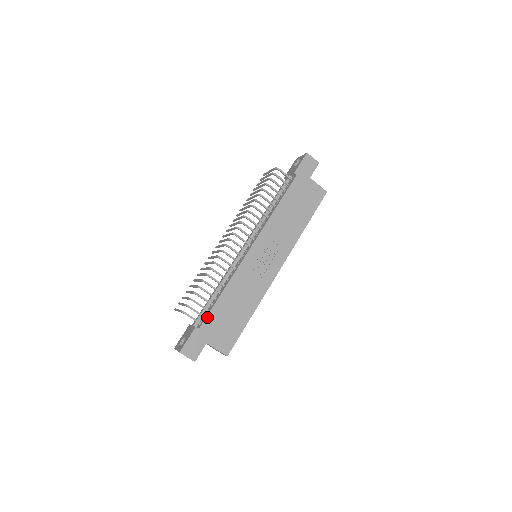
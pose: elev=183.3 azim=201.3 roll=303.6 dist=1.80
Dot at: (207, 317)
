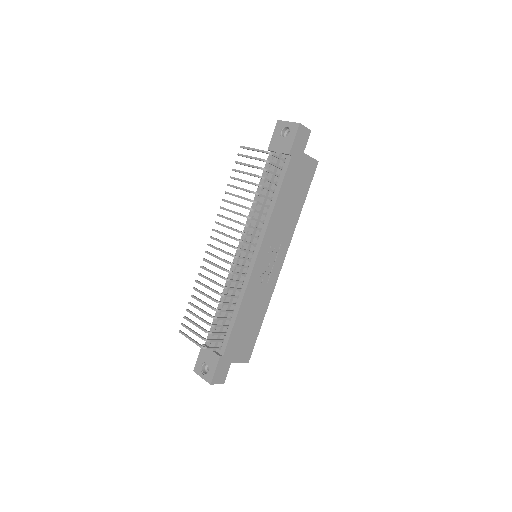
Dot at: (228, 343)
